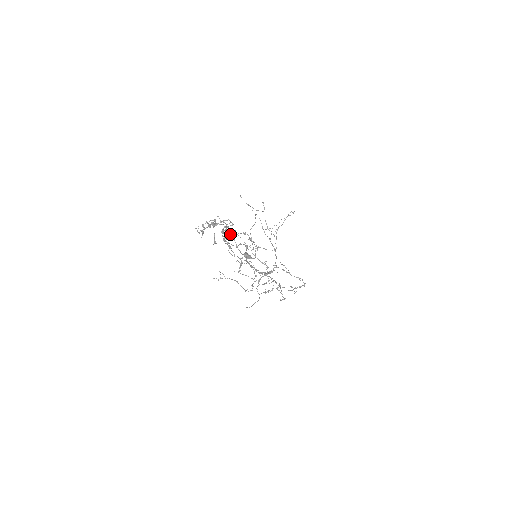
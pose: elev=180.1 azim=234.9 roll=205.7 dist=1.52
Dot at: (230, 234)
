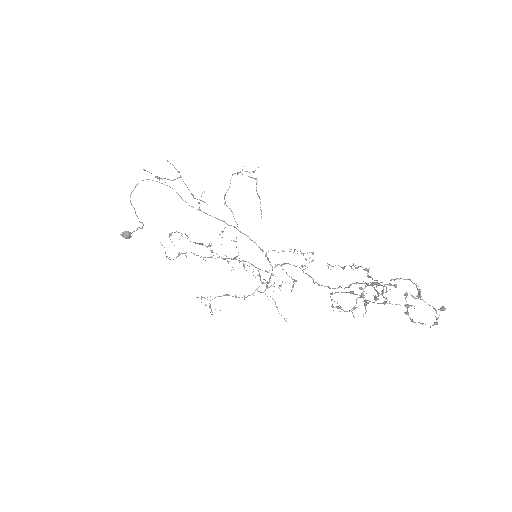
Dot at: (362, 283)
